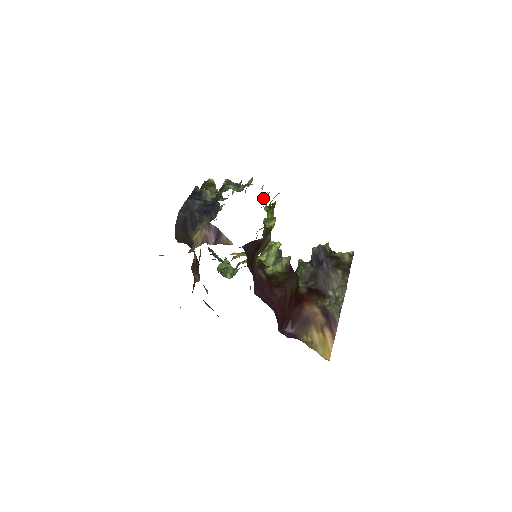
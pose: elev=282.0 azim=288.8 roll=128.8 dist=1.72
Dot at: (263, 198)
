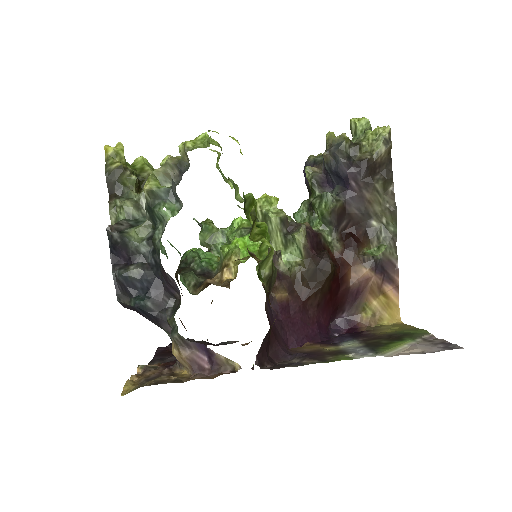
Dot at: occluded
